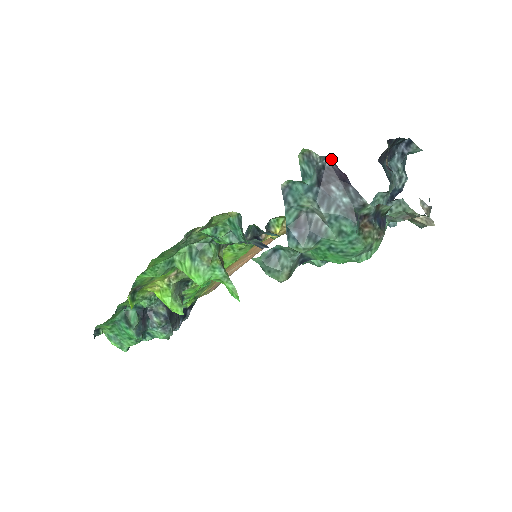
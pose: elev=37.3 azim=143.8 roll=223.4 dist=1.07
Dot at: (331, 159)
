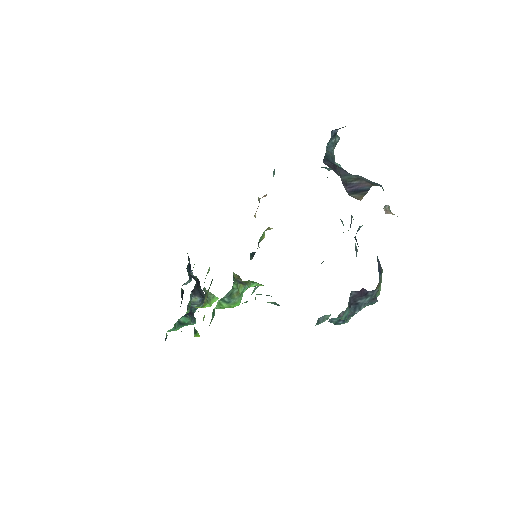
Dot at: (352, 292)
